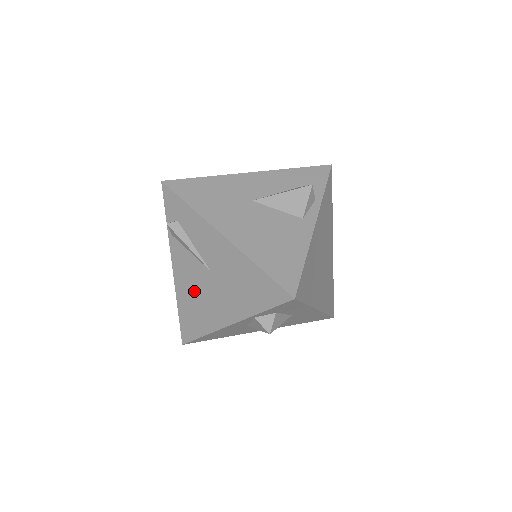
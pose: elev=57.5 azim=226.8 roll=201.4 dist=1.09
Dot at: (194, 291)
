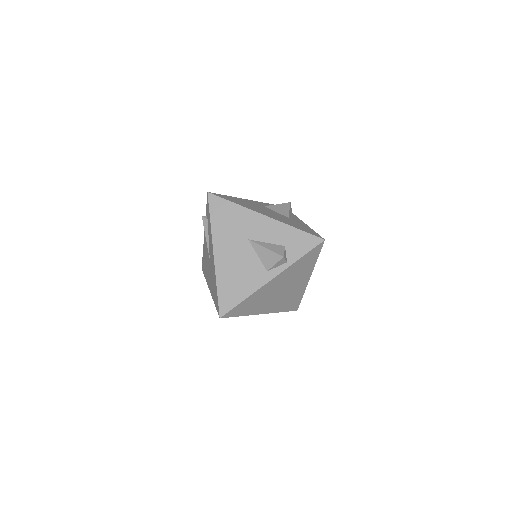
Dot at: (206, 257)
